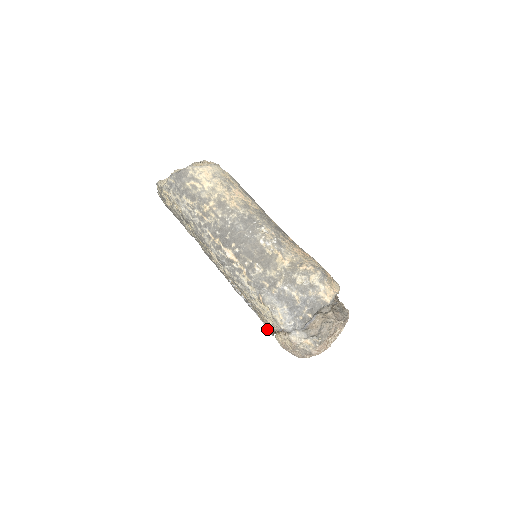
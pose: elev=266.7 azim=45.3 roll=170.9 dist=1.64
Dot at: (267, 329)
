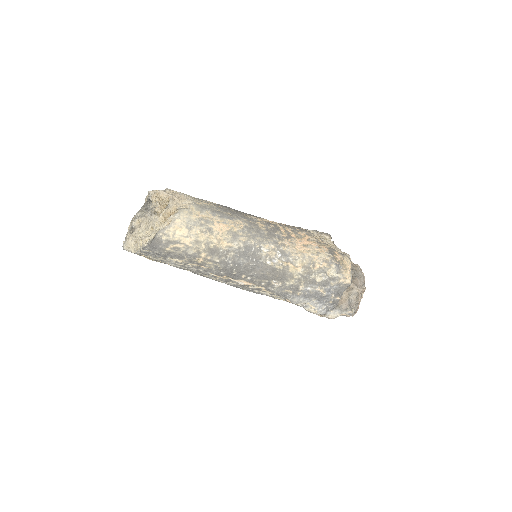
Dot at: occluded
